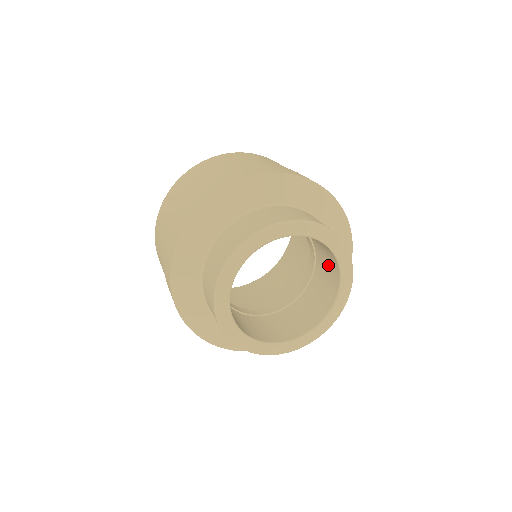
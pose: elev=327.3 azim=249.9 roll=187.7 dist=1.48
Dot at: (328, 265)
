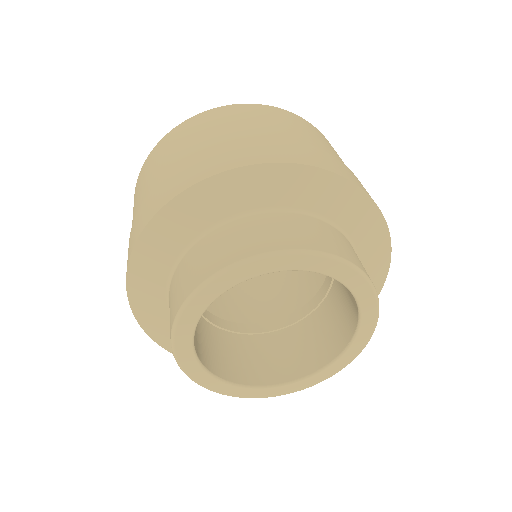
Dot at: occluded
